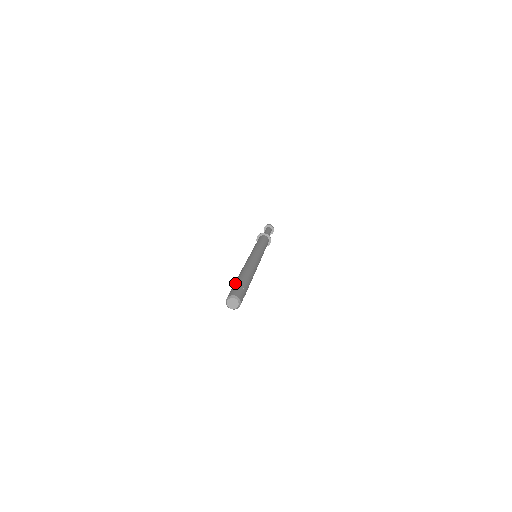
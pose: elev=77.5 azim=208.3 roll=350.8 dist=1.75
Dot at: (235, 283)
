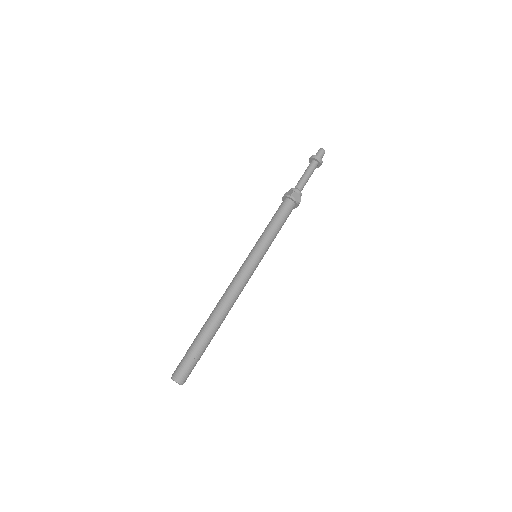
Dot at: (191, 345)
